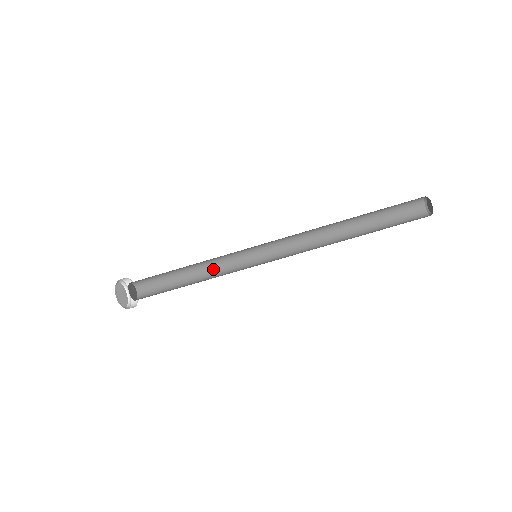
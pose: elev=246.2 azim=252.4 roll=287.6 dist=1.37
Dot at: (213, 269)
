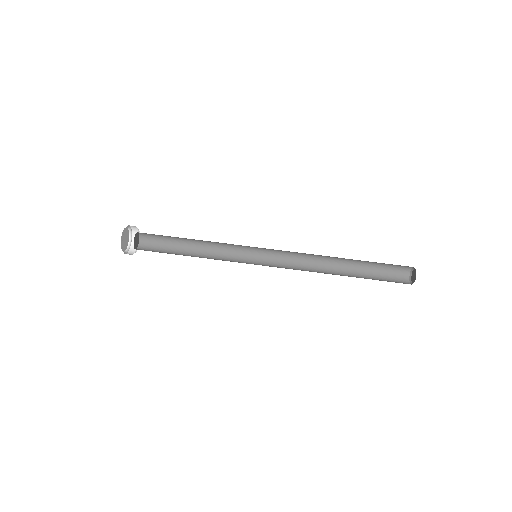
Dot at: (213, 257)
